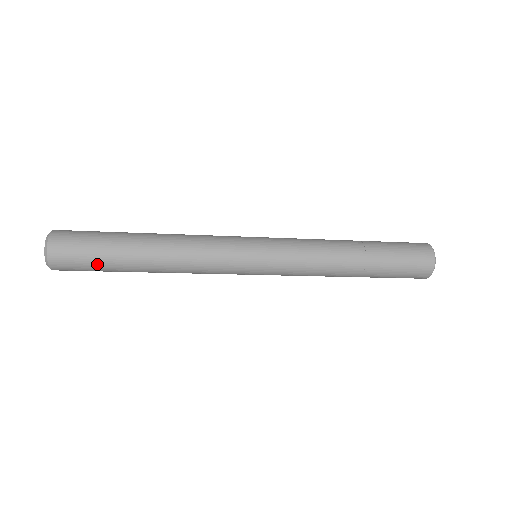
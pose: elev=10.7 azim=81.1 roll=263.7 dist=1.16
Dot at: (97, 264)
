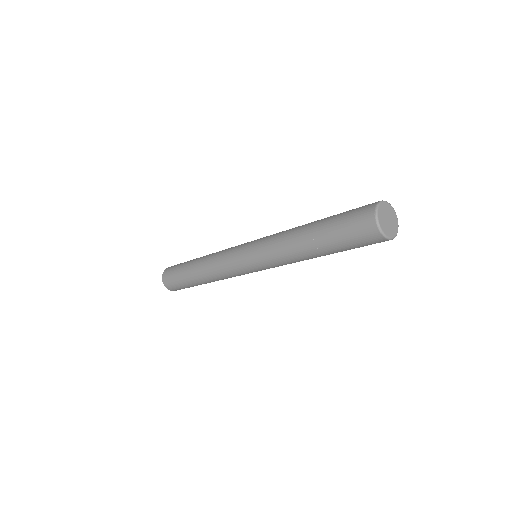
Dot at: occluded
